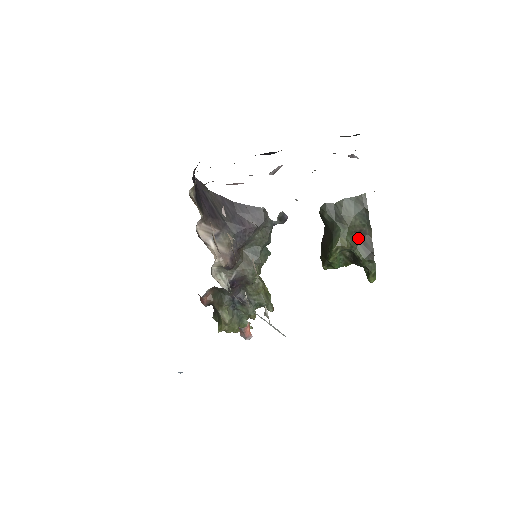
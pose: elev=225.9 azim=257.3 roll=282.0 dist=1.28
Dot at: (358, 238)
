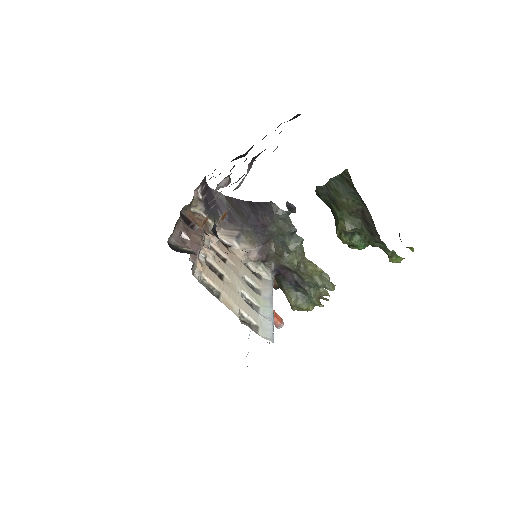
Dot at: (360, 218)
